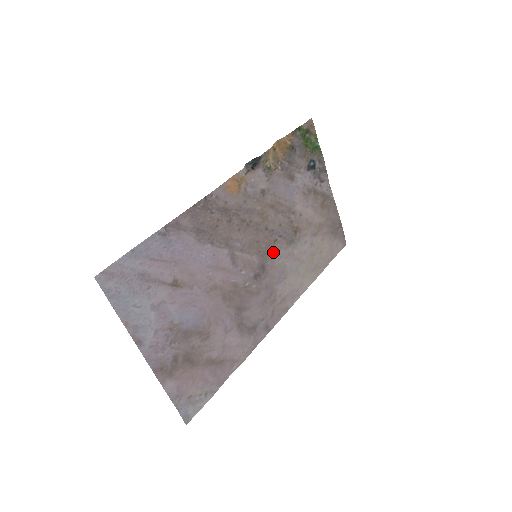
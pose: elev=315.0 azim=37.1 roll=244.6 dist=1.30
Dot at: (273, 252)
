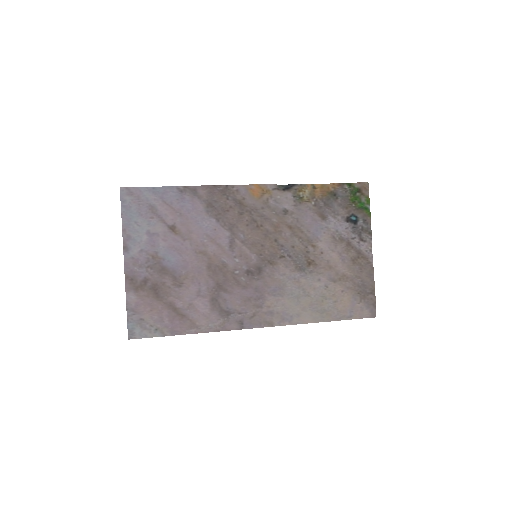
Dot at: (276, 264)
